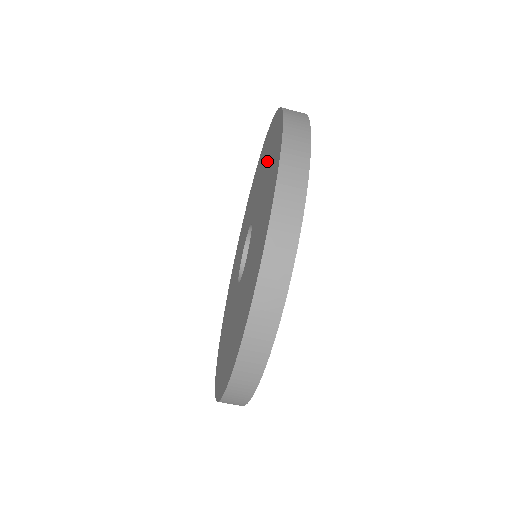
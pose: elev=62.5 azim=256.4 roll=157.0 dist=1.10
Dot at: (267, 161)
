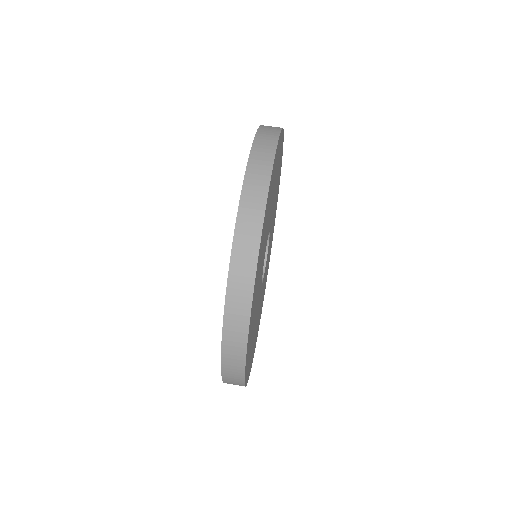
Dot at: occluded
